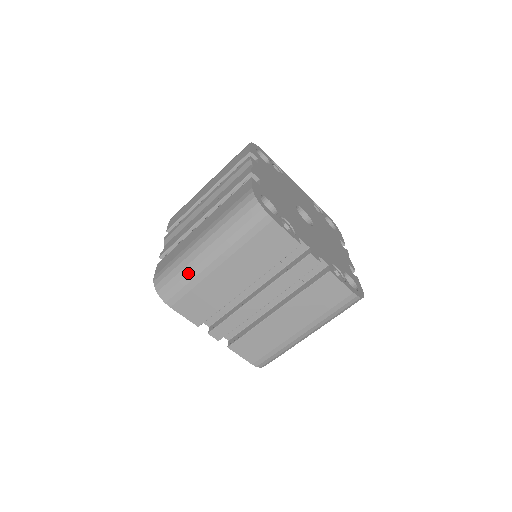
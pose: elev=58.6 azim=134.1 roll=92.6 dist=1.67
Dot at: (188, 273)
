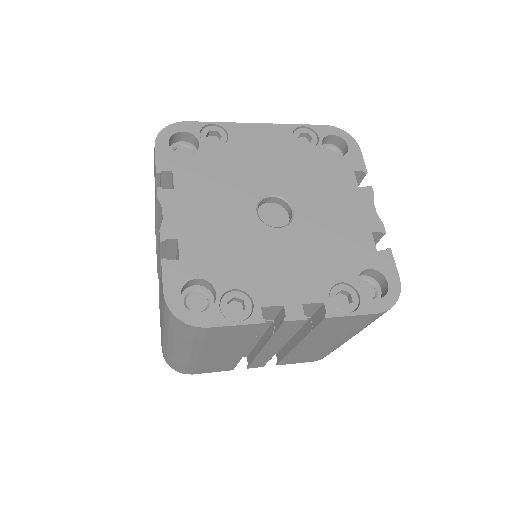
Dot at: (179, 361)
